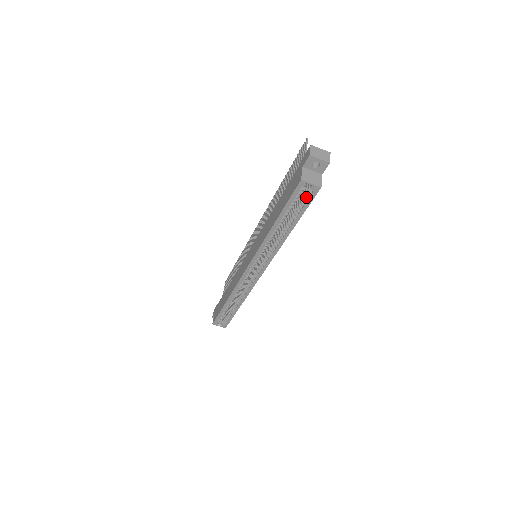
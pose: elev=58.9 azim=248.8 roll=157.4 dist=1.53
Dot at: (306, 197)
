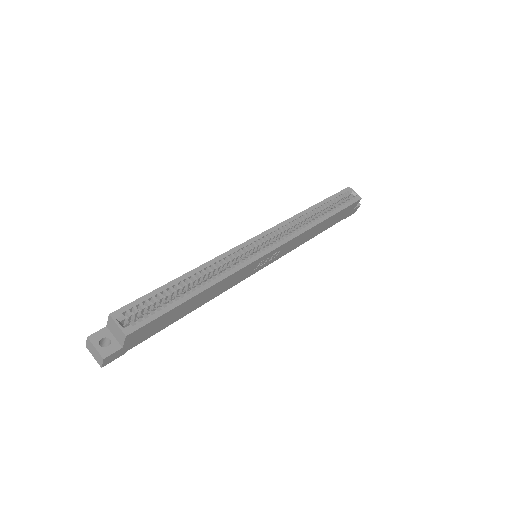
Dot at: (349, 200)
